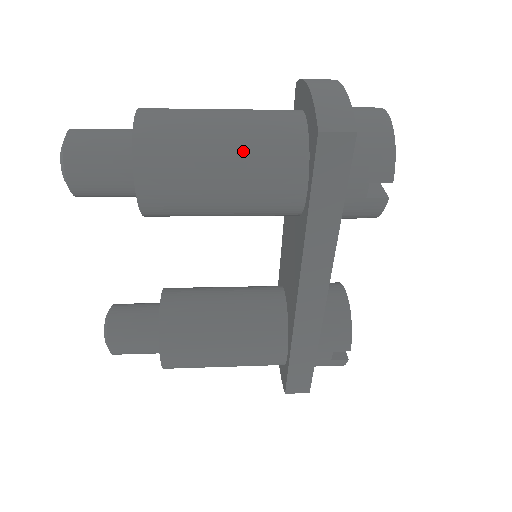
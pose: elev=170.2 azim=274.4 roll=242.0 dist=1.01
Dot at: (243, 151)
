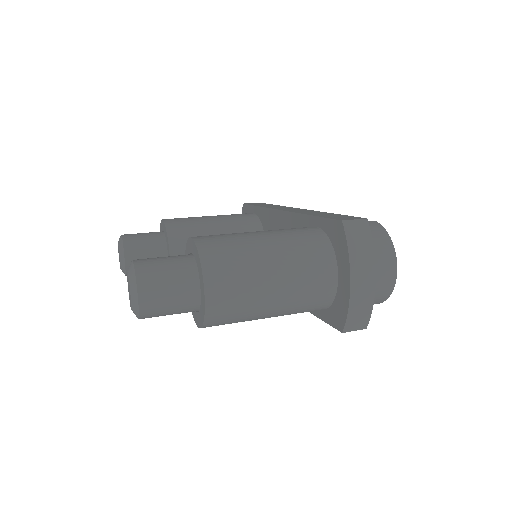
Dot at: (284, 313)
